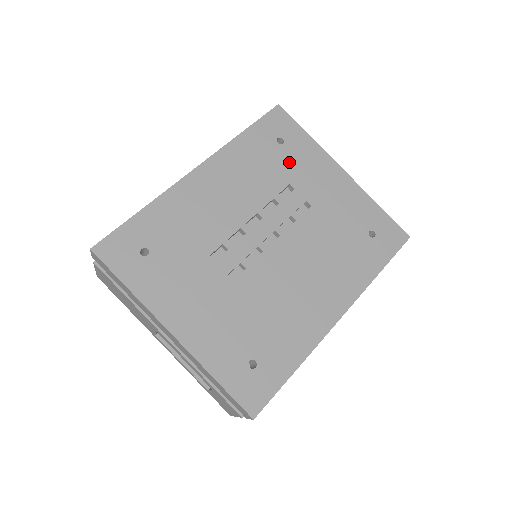
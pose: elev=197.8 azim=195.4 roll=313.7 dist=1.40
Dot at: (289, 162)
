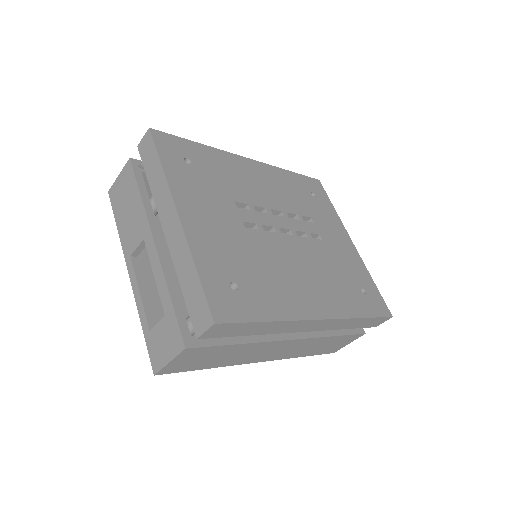
Dot at: (315, 208)
